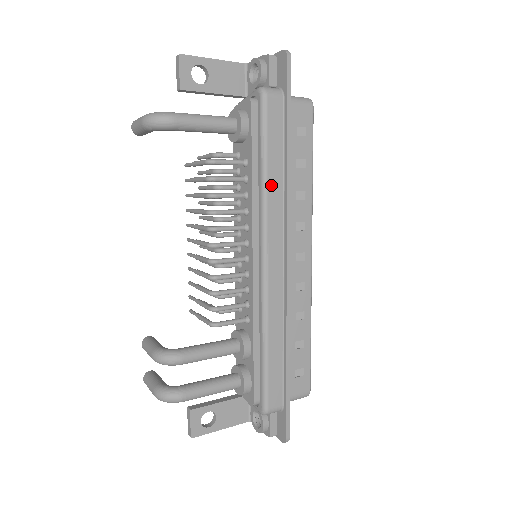
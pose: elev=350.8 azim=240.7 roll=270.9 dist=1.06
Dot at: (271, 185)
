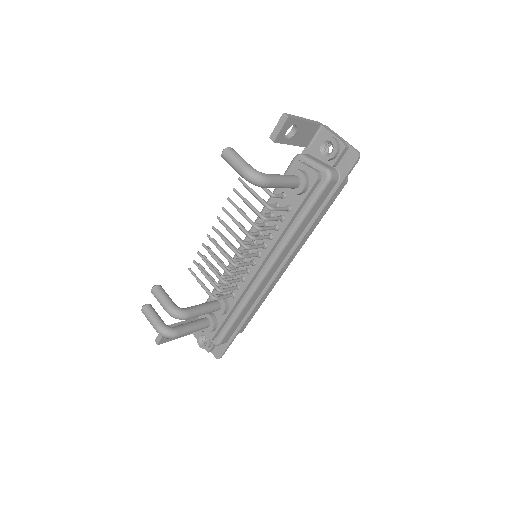
Dot at: (298, 232)
